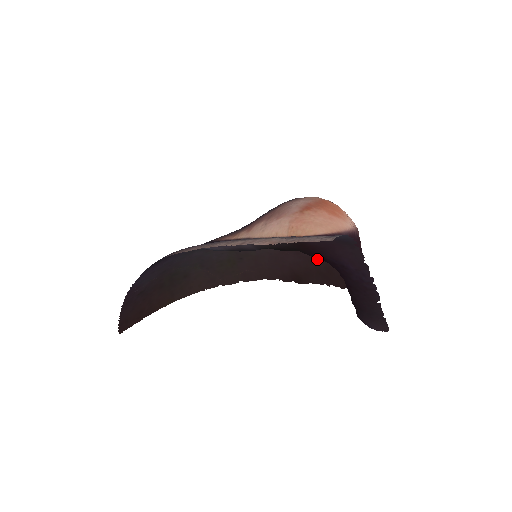
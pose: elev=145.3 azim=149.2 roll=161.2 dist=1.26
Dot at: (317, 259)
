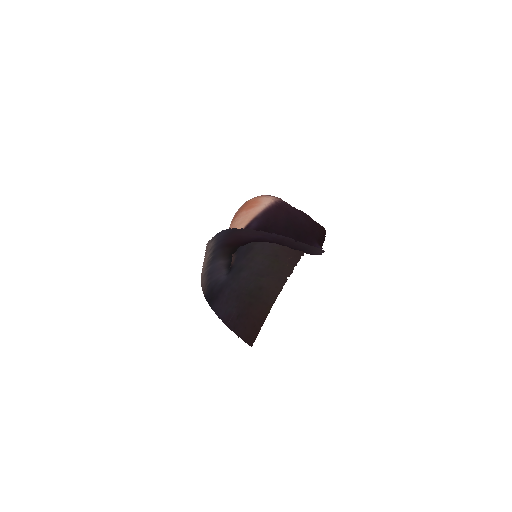
Dot at: occluded
